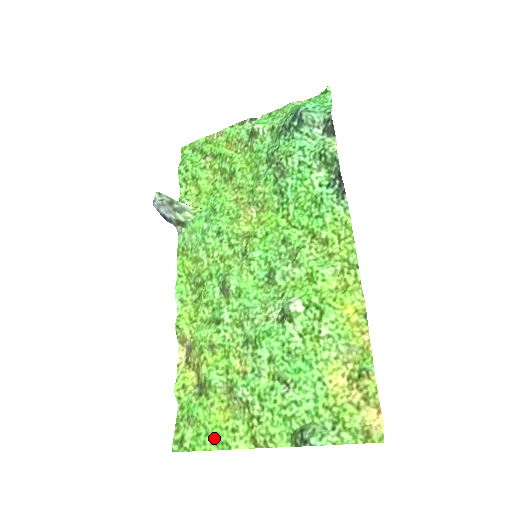
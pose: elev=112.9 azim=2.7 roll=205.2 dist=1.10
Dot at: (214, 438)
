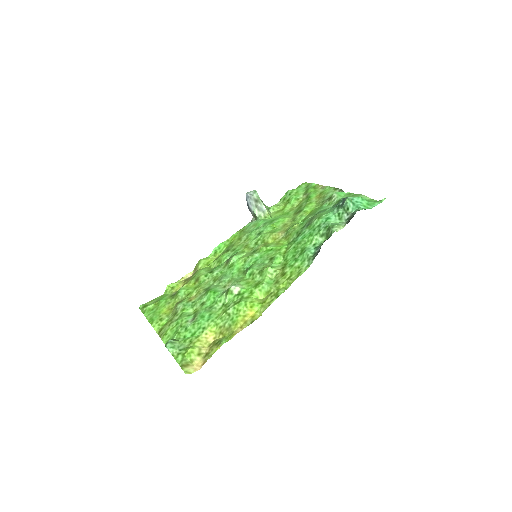
Dot at: (153, 315)
